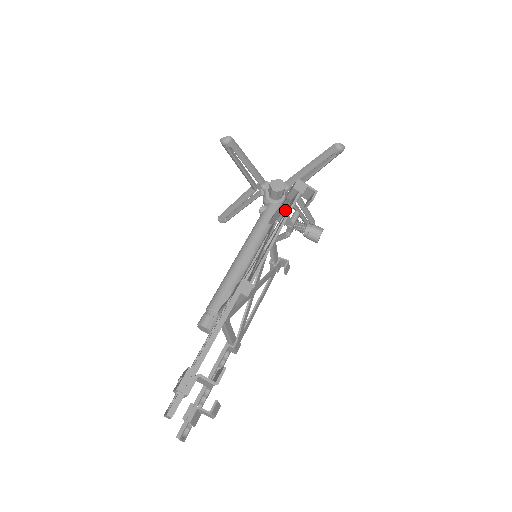
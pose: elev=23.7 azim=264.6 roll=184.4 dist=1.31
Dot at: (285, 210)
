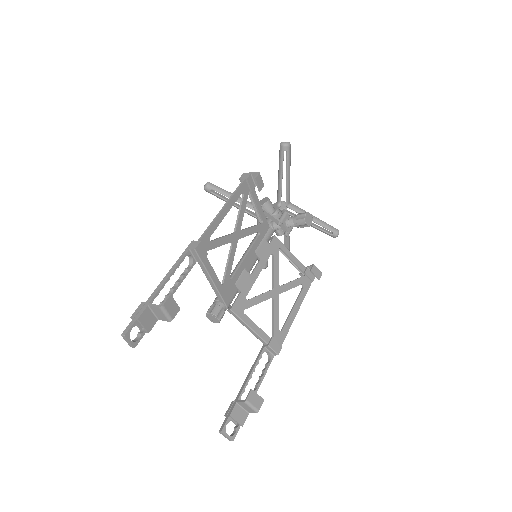
Dot at: (256, 206)
